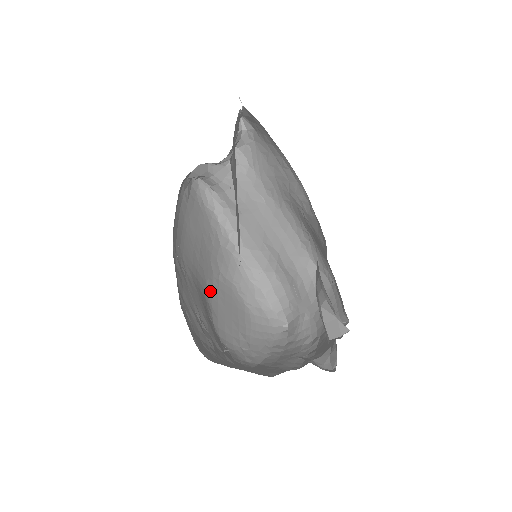
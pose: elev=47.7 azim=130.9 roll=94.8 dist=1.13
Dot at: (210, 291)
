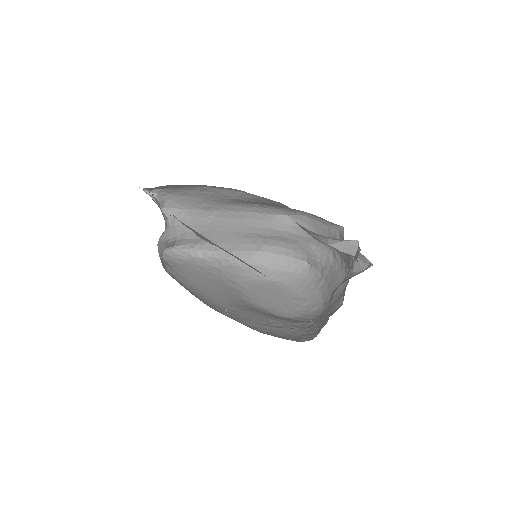
Dot at: (250, 301)
